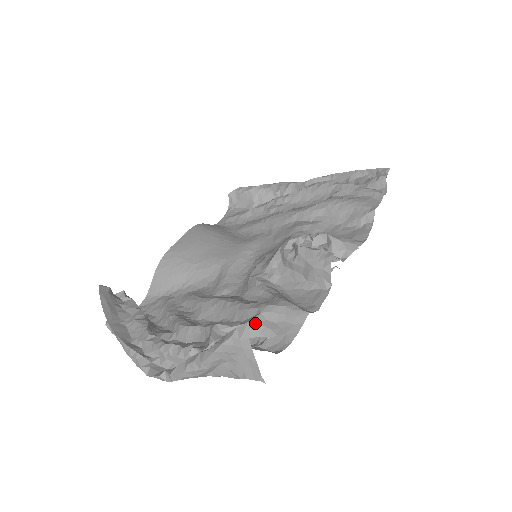
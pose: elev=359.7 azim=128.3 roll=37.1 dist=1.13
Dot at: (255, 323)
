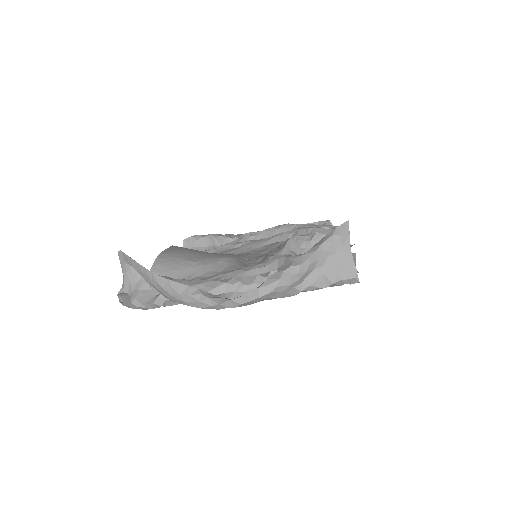
Dot at: occluded
